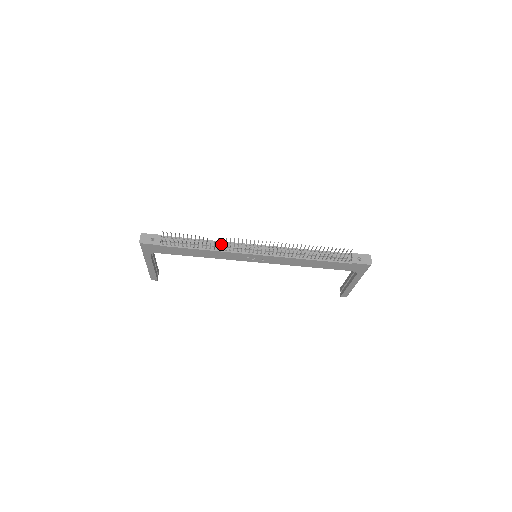
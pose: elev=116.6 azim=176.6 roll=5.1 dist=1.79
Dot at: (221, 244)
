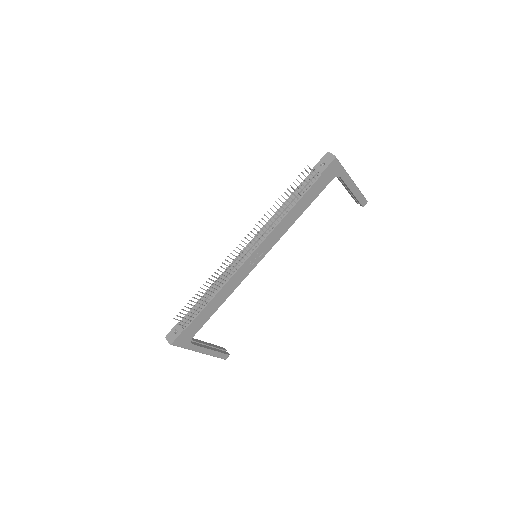
Dot at: occluded
